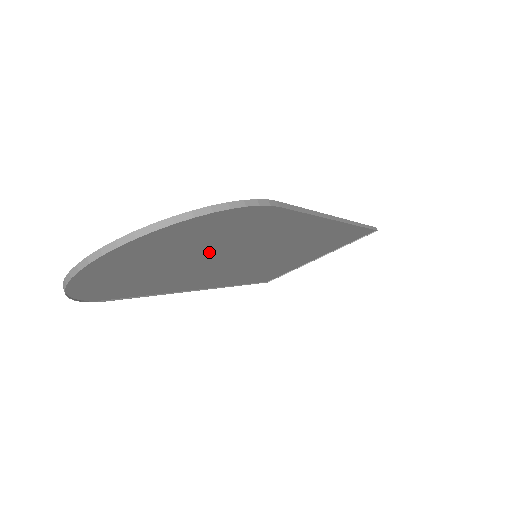
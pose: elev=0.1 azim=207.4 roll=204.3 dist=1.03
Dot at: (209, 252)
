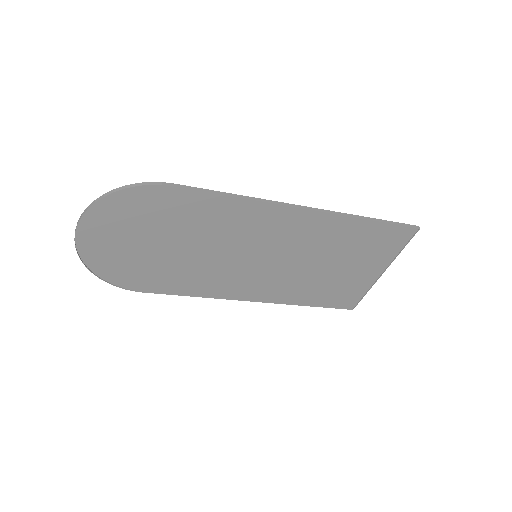
Dot at: (177, 241)
